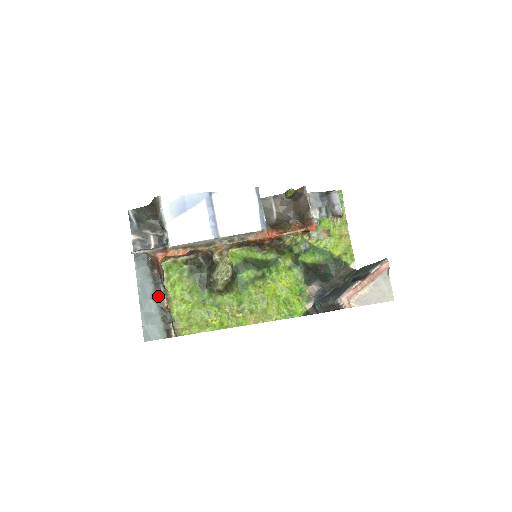
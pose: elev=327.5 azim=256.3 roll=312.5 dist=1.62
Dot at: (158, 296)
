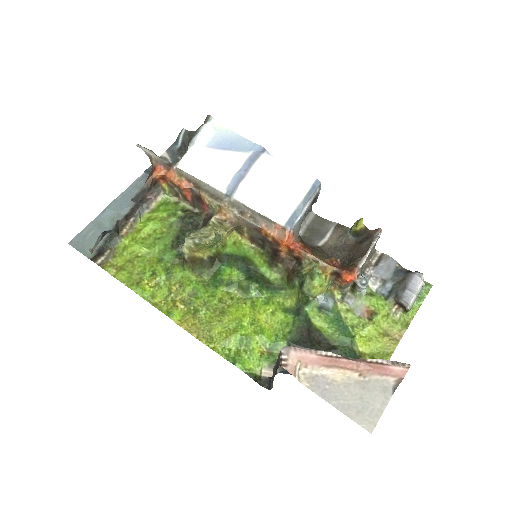
Dot at: (127, 217)
